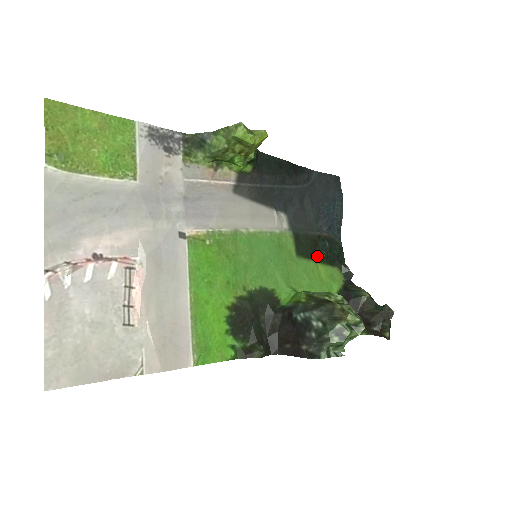
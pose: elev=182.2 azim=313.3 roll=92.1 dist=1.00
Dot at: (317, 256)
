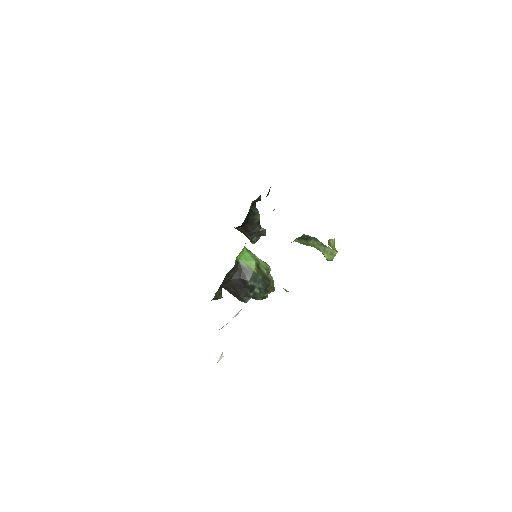
Dot at: occluded
